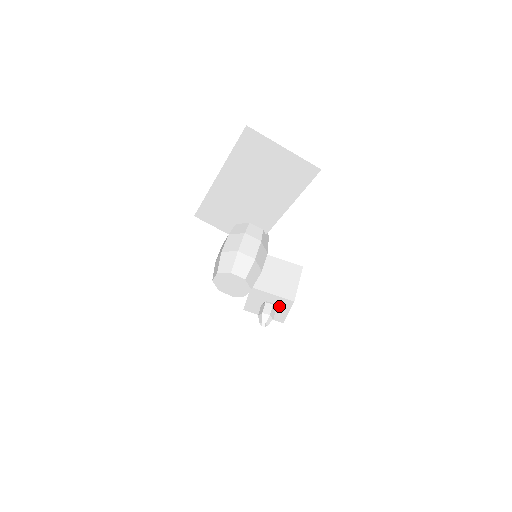
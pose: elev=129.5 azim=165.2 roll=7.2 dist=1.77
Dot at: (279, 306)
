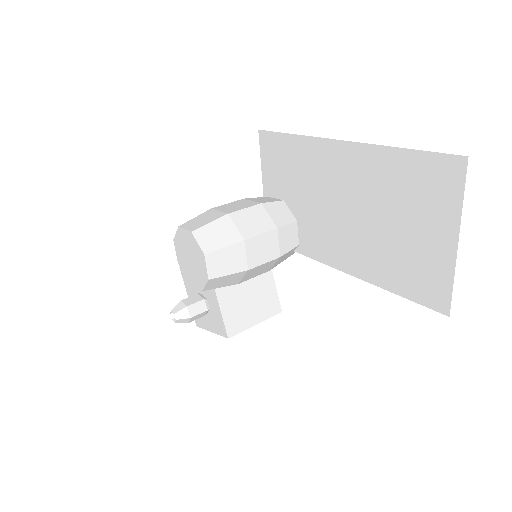
Dot at: (211, 317)
